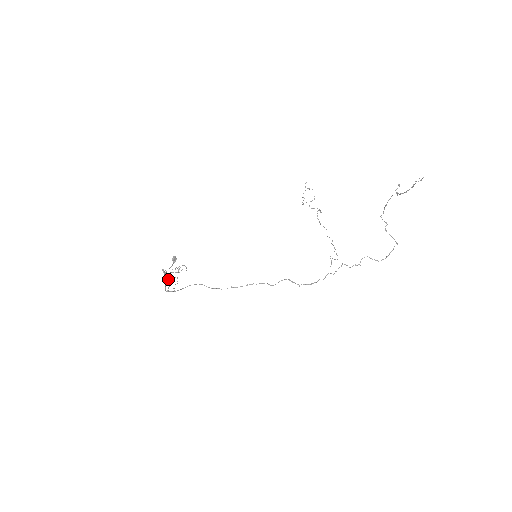
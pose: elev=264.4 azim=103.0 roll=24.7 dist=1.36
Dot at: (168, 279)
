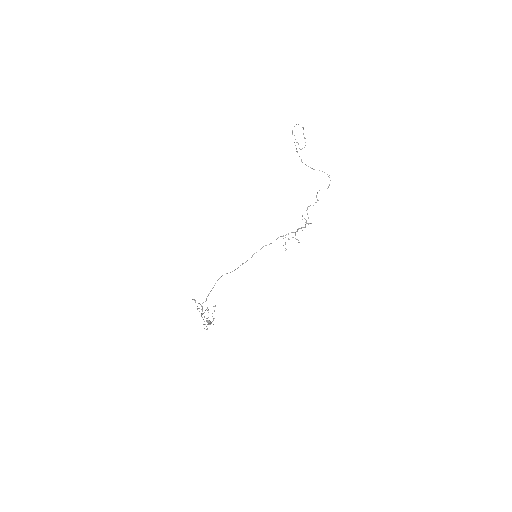
Dot at: (199, 303)
